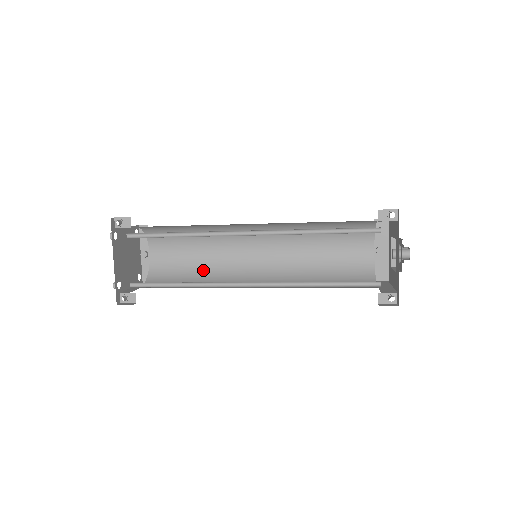
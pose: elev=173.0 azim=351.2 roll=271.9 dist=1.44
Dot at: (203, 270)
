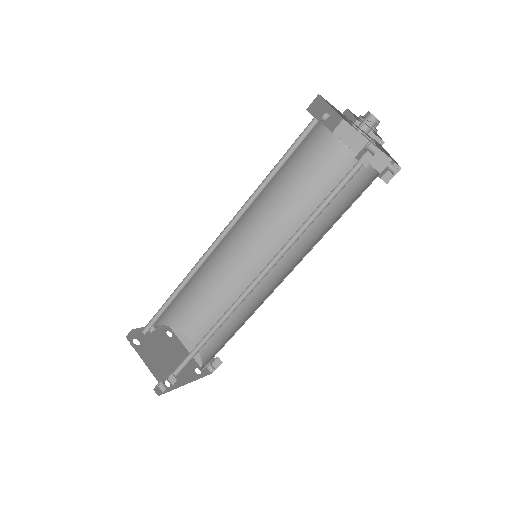
Dot at: (206, 284)
